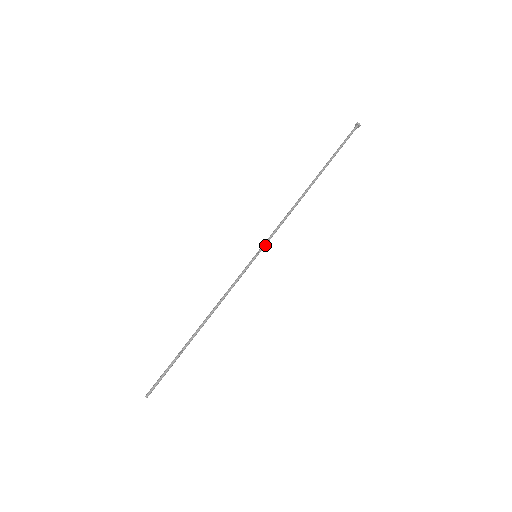
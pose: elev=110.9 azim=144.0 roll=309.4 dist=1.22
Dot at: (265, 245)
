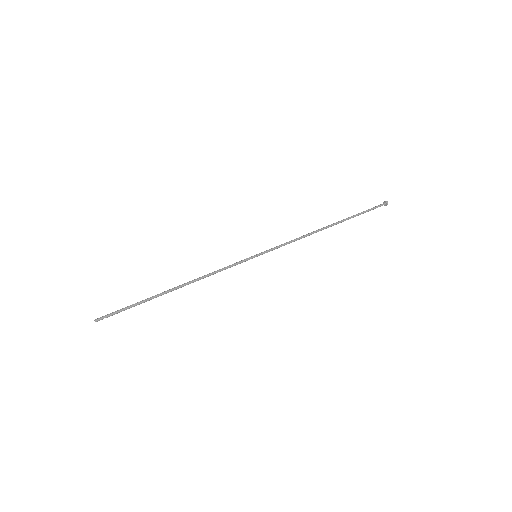
Dot at: occluded
